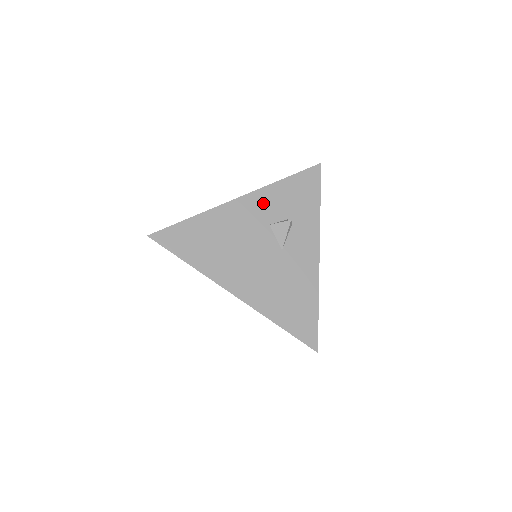
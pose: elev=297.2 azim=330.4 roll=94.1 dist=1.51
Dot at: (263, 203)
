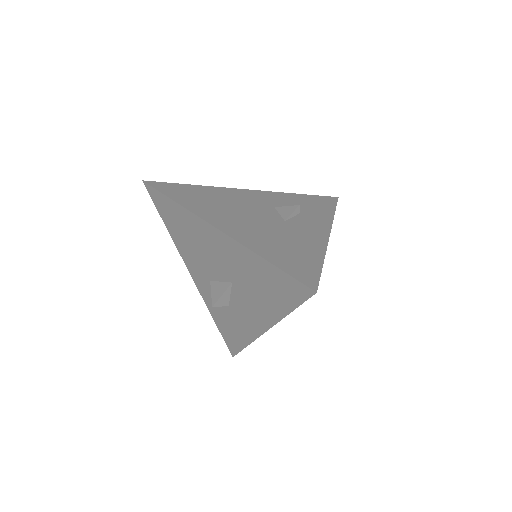
Dot at: (271, 197)
